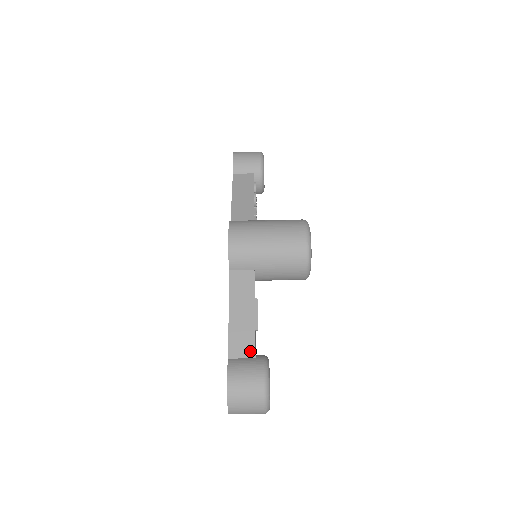
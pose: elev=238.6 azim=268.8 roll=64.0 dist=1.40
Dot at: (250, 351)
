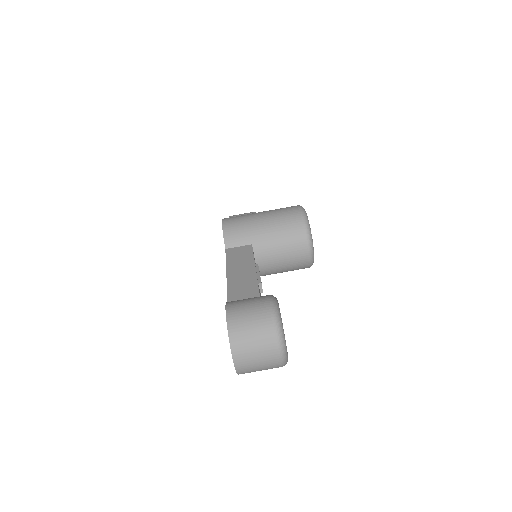
Dot at: (253, 294)
